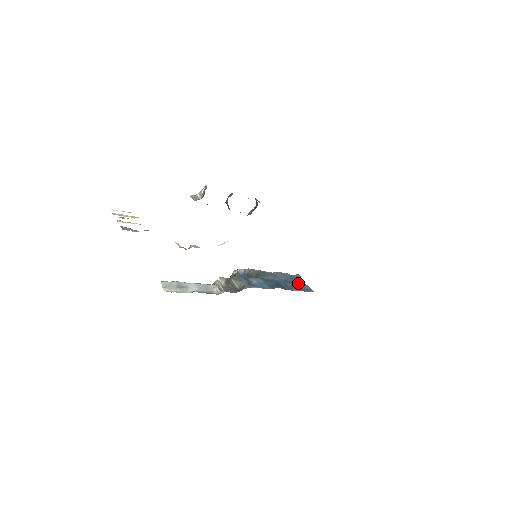
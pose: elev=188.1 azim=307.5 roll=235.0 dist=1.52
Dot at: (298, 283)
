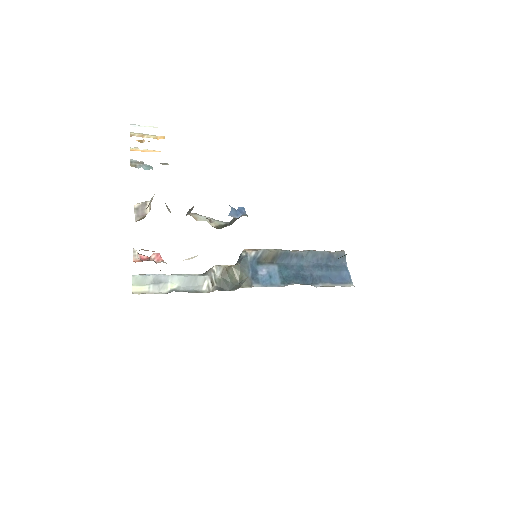
Dot at: (335, 267)
